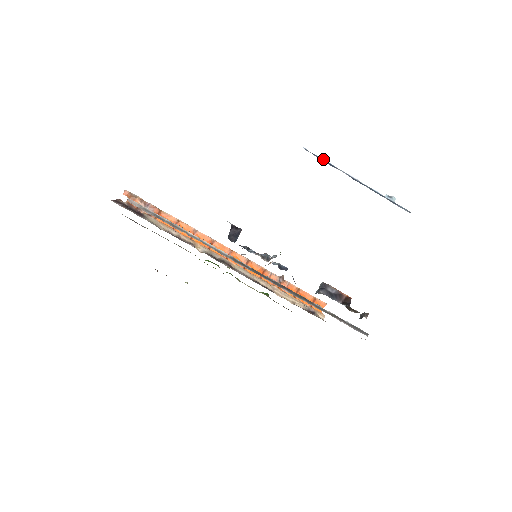
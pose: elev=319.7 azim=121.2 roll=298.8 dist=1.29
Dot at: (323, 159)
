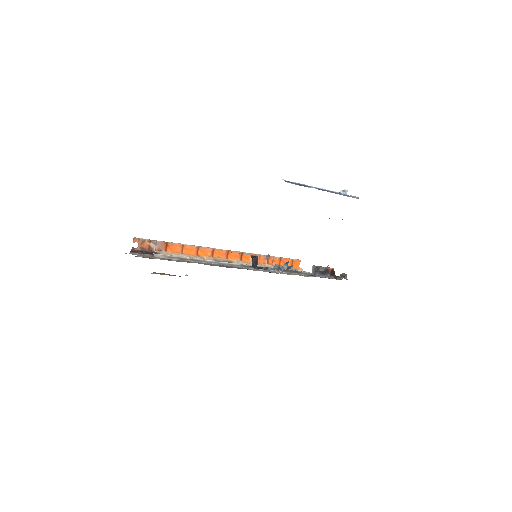
Dot at: (298, 183)
